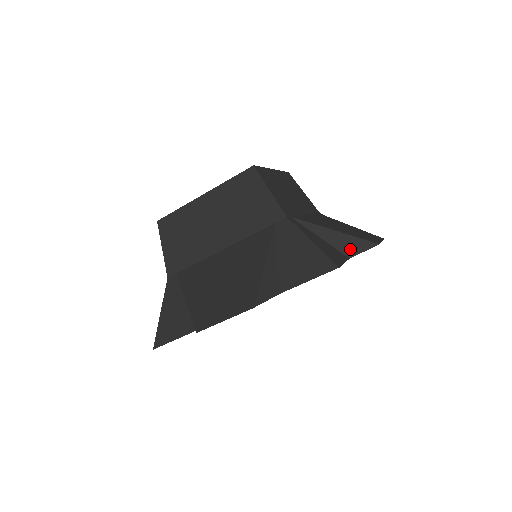
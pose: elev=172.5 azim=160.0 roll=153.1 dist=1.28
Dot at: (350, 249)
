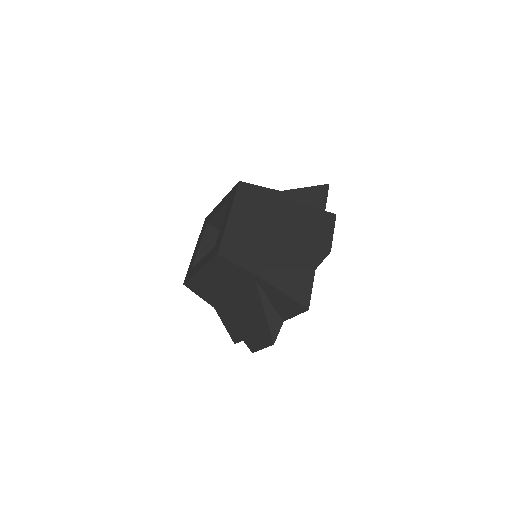
Dot at: occluded
